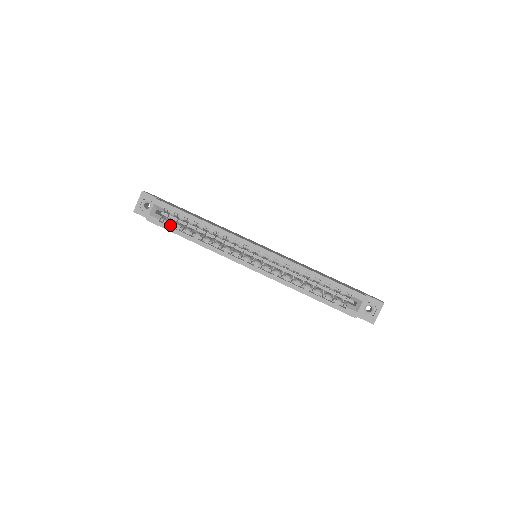
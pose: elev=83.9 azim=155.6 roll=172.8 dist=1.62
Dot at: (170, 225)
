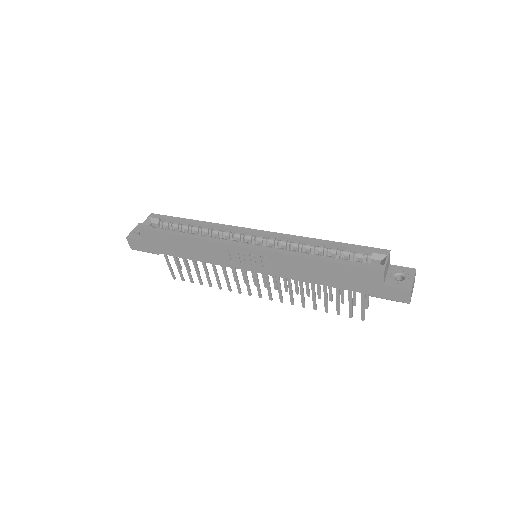
Dot at: occluded
